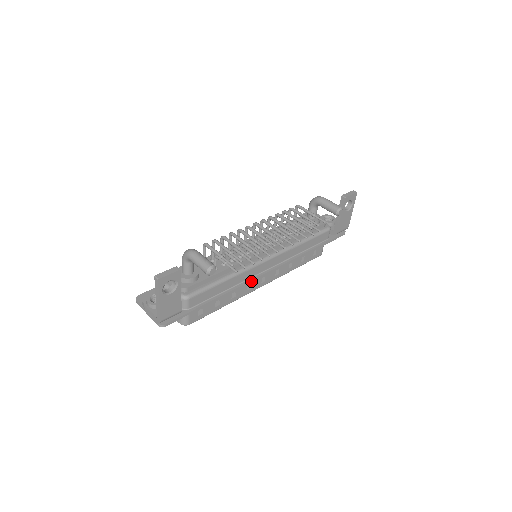
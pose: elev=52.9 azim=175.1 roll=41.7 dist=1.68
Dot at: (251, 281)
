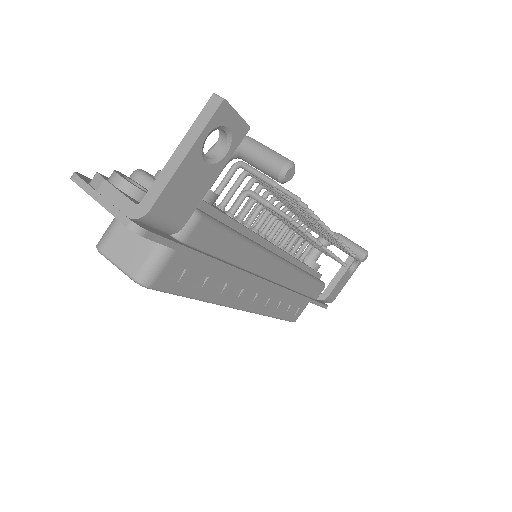
Dot at: (257, 278)
